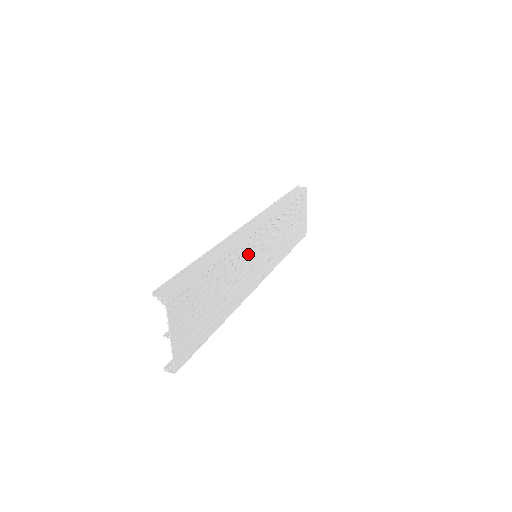
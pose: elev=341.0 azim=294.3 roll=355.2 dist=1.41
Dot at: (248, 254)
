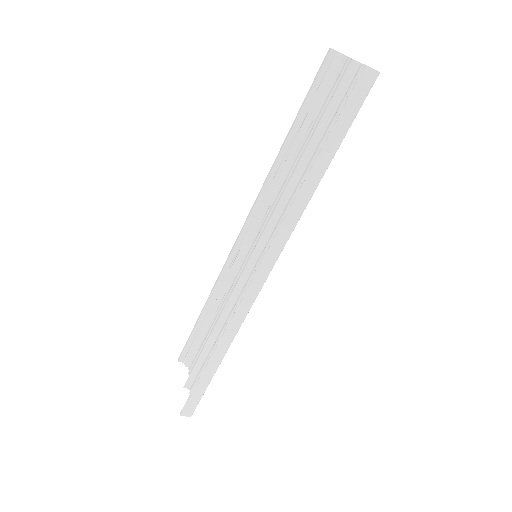
Dot at: occluded
